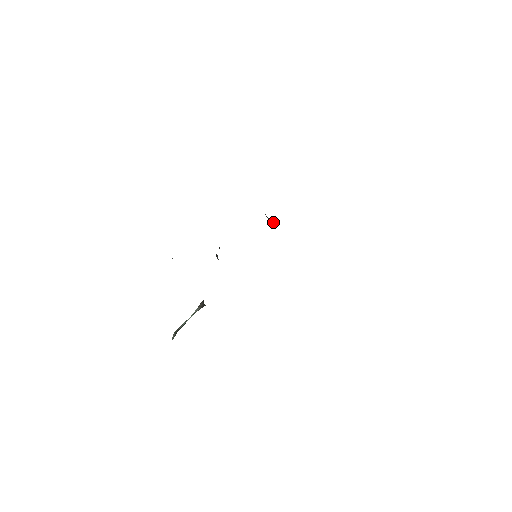
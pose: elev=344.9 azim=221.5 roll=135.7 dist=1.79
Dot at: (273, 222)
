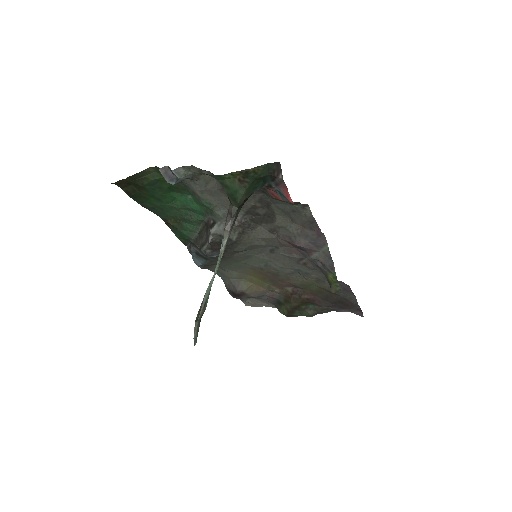
Dot at: (247, 286)
